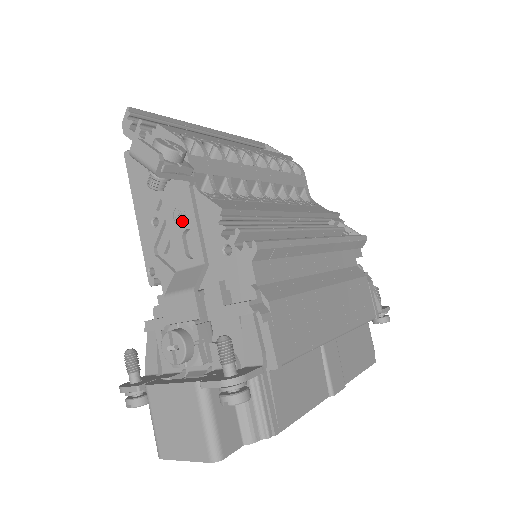
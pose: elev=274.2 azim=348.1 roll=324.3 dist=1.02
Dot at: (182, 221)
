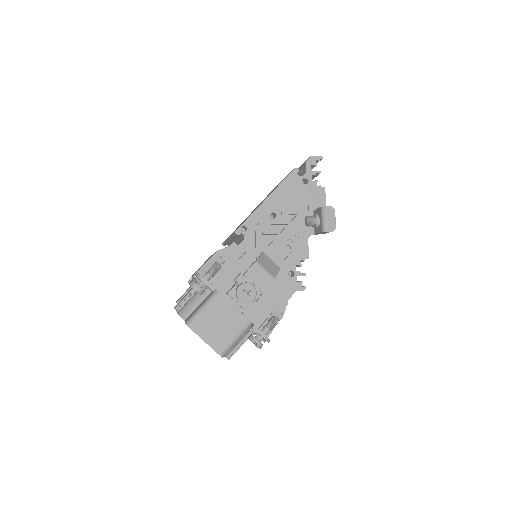
Dot at: (292, 241)
